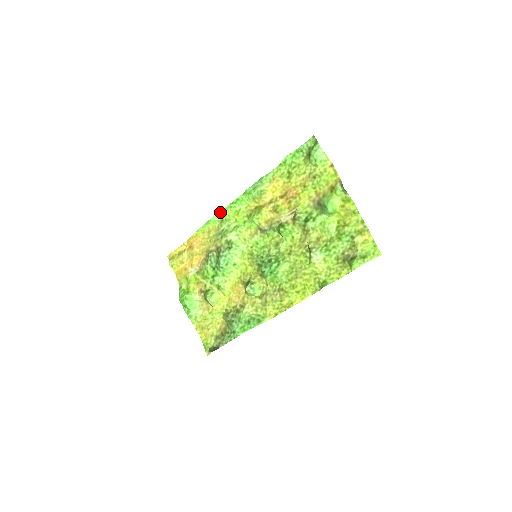
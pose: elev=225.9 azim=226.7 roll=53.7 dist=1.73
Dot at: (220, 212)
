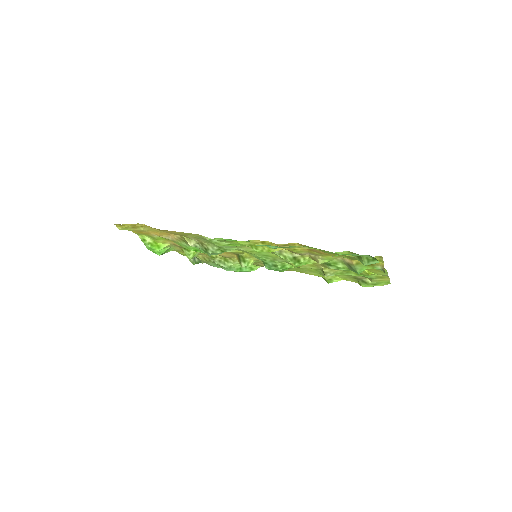
Dot at: occluded
